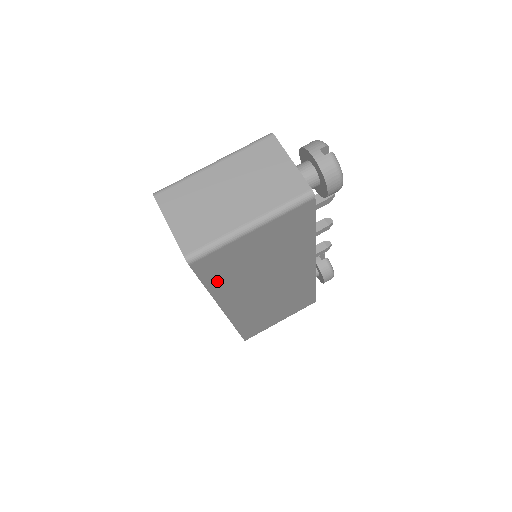
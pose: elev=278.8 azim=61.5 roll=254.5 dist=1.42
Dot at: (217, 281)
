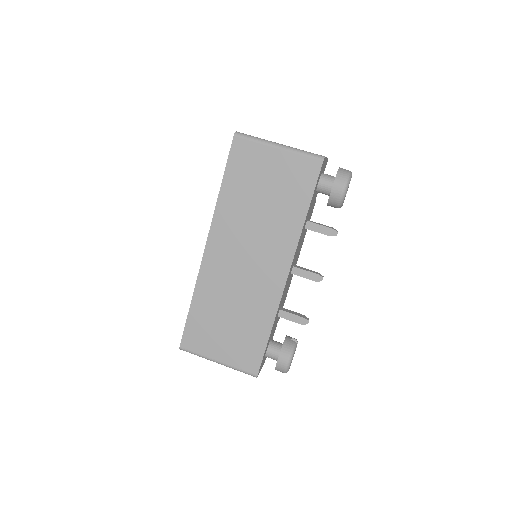
Dot at: (231, 183)
